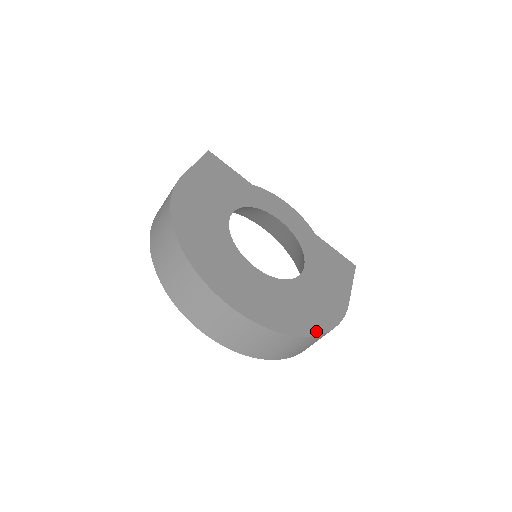
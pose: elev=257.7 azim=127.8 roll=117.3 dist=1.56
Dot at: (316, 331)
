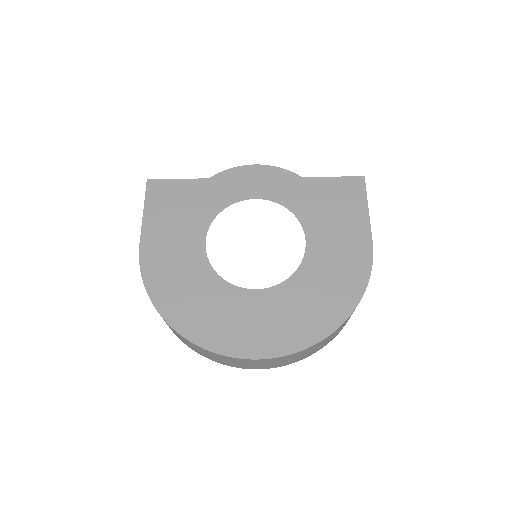
Dot at: (347, 312)
